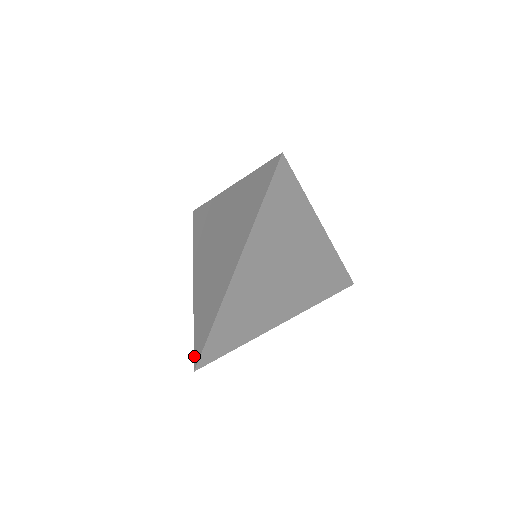
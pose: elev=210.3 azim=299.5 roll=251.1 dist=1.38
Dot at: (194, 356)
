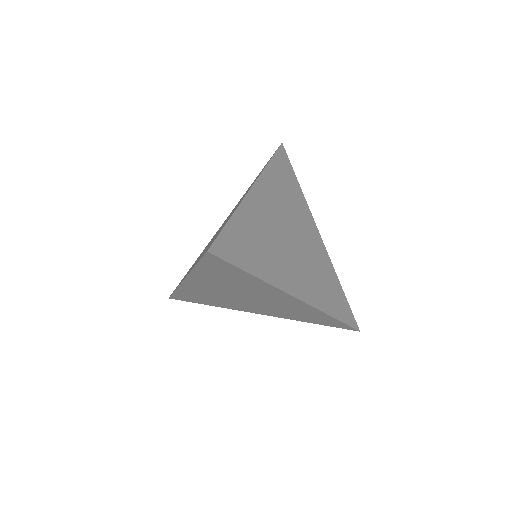
Dot at: occluded
